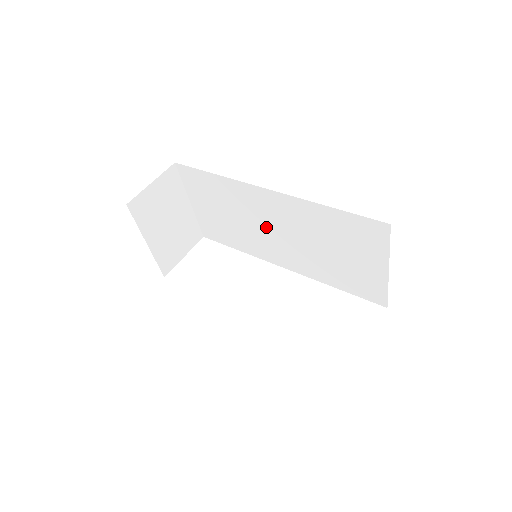
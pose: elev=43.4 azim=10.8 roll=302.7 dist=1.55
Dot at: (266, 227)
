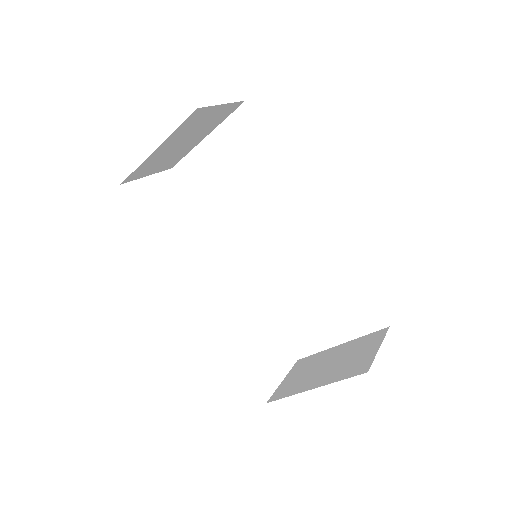
Dot at: (269, 231)
